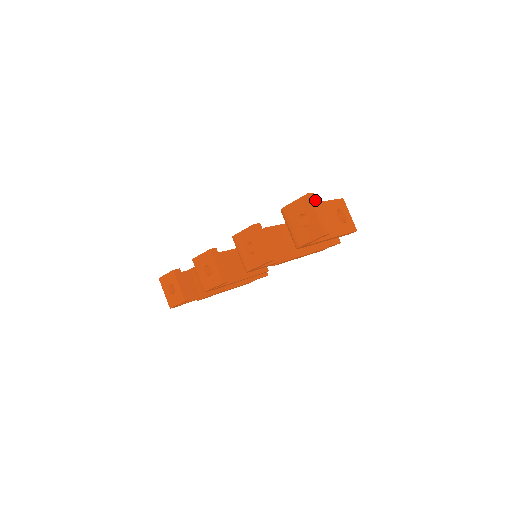
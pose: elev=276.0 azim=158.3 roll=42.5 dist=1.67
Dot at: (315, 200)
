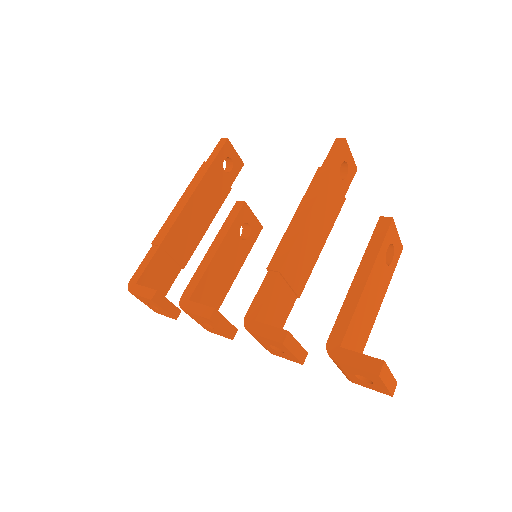
Dot at: (385, 370)
